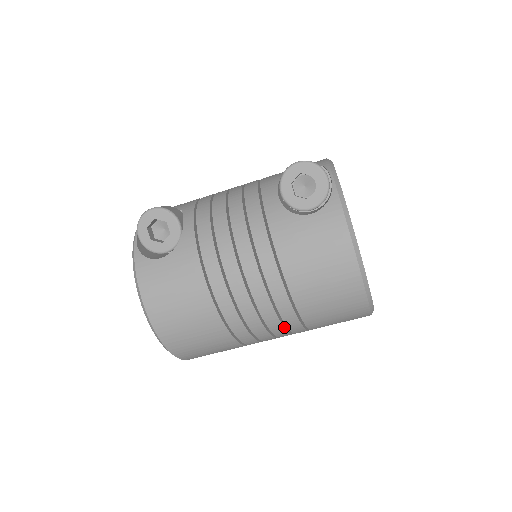
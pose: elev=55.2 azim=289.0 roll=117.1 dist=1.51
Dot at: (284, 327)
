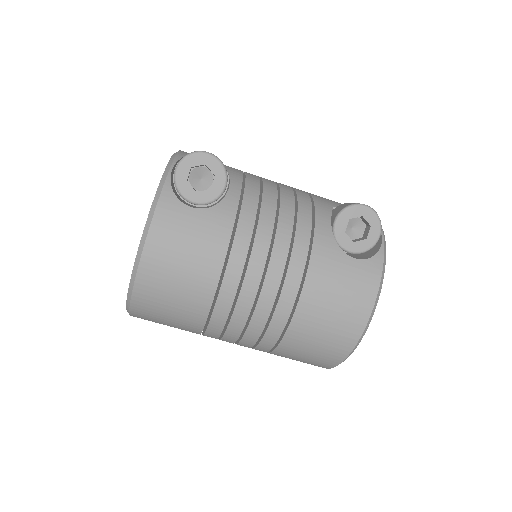
Dot at: (257, 340)
